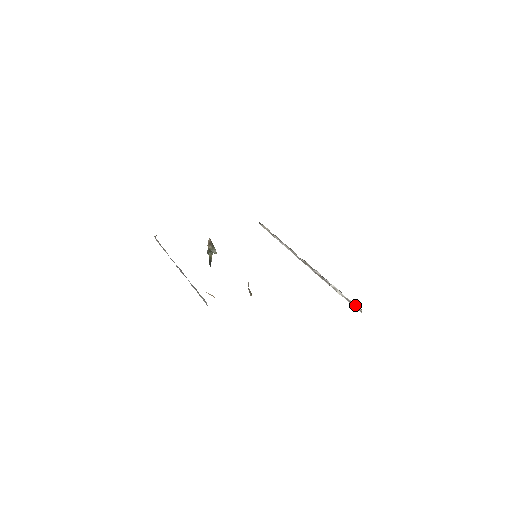
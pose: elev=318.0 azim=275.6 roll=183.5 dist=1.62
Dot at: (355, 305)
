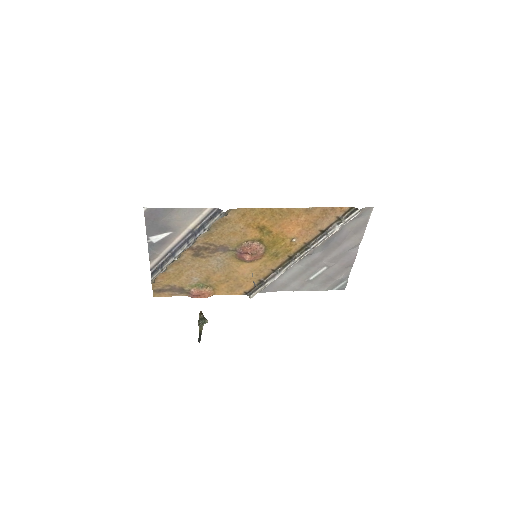
Dot at: (353, 215)
